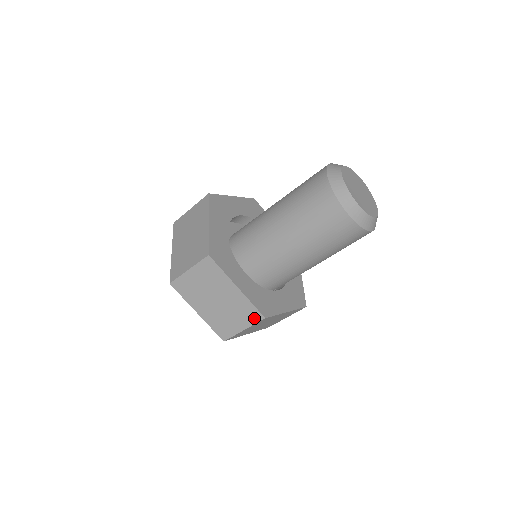
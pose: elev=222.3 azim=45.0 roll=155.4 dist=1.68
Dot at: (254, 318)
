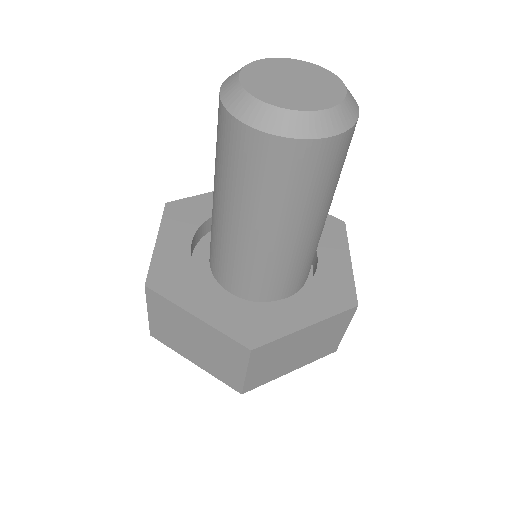
Dot at: (347, 317)
